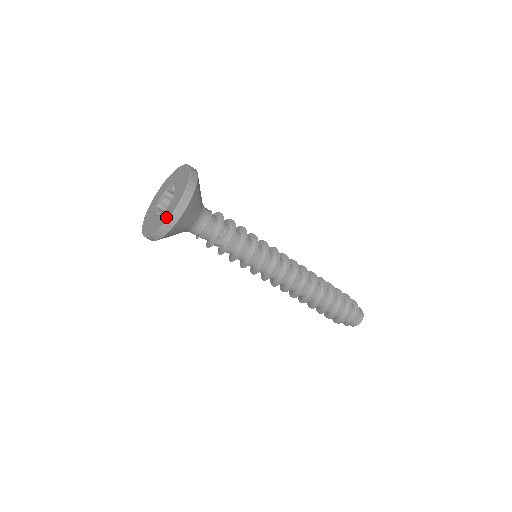
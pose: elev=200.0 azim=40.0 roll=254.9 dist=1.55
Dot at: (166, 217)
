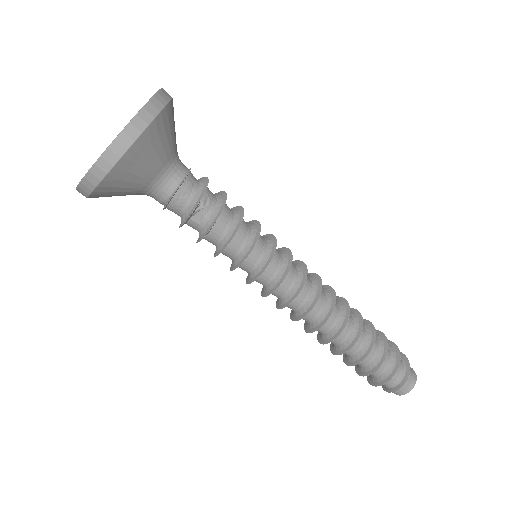
Dot at: occluded
